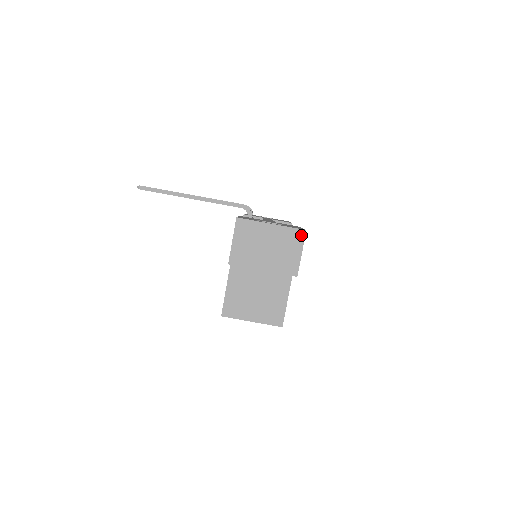
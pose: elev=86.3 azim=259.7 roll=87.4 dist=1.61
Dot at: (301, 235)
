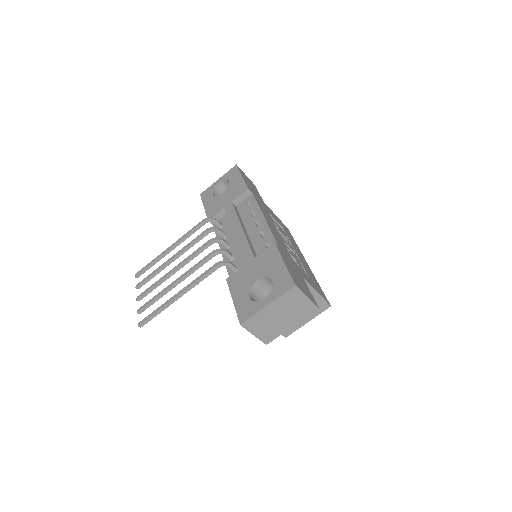
Dot at: (295, 291)
